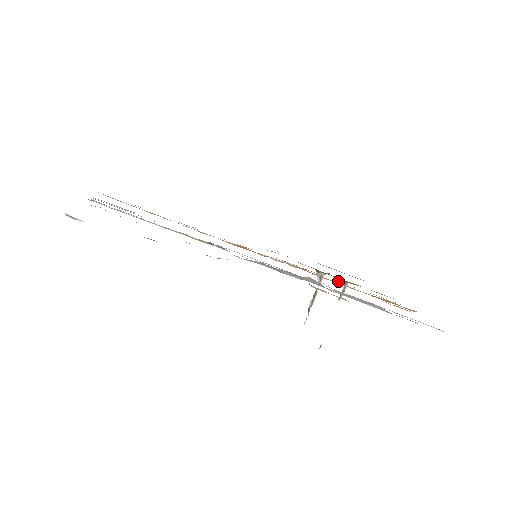
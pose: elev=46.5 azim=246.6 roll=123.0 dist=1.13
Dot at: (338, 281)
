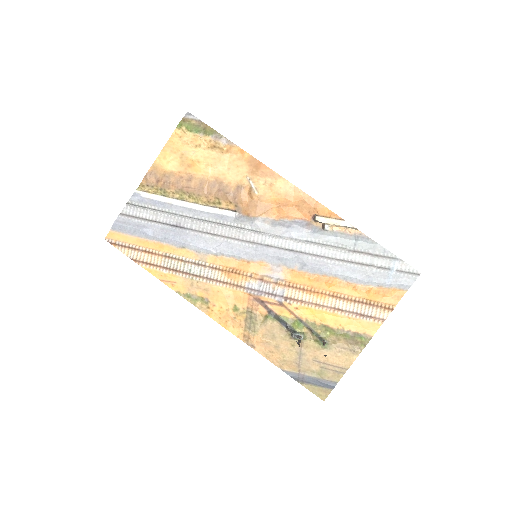
Dot at: (321, 304)
